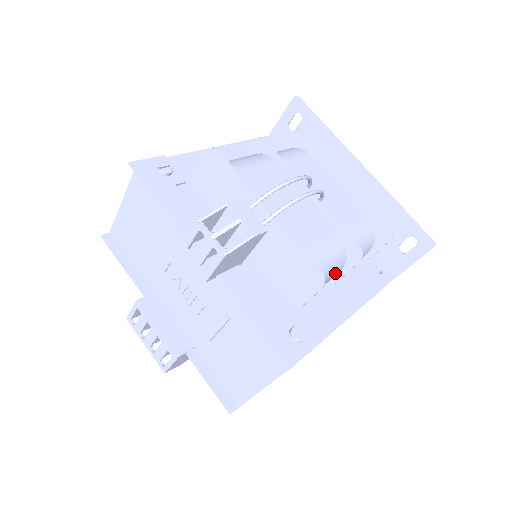
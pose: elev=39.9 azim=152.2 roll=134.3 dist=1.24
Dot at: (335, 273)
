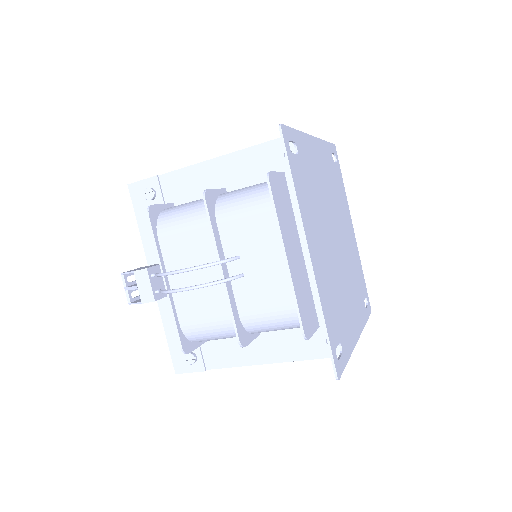
Dot at: occluded
